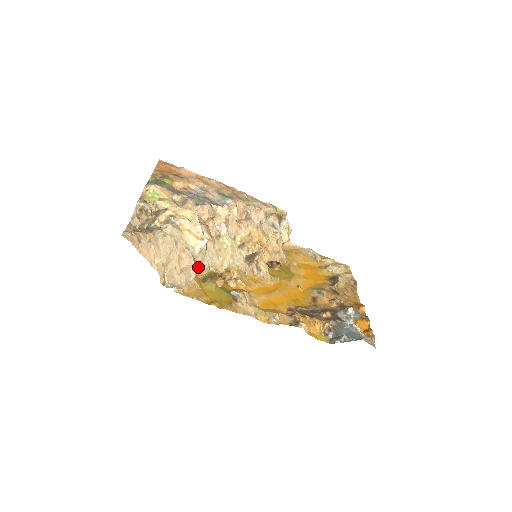
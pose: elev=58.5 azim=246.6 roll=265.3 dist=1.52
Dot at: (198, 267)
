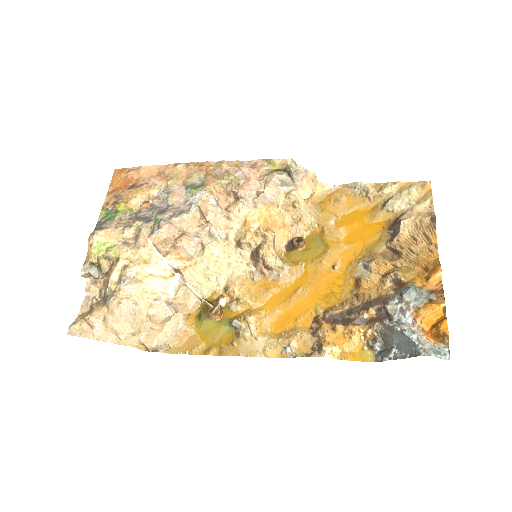
Dot at: (182, 309)
